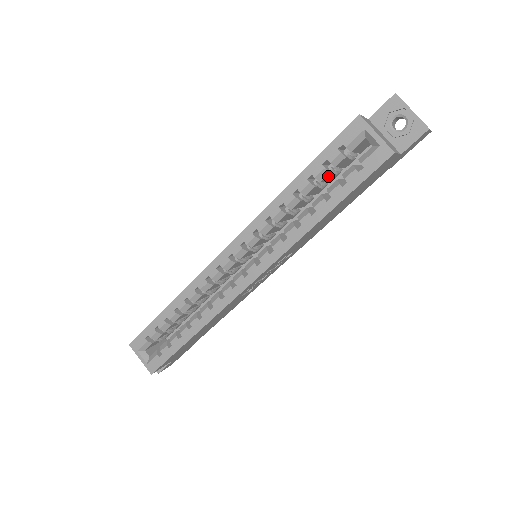
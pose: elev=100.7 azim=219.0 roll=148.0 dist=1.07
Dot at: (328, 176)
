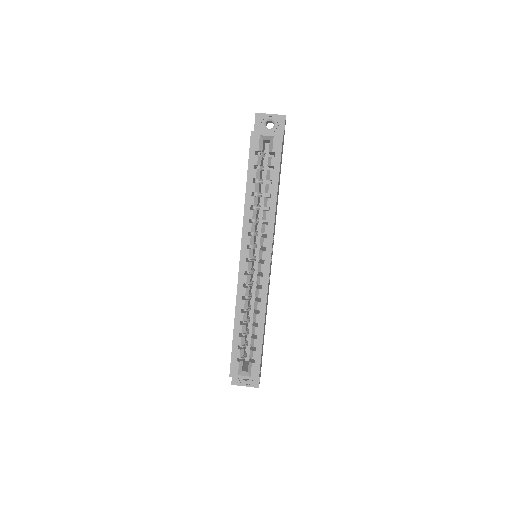
Dot at: (260, 174)
